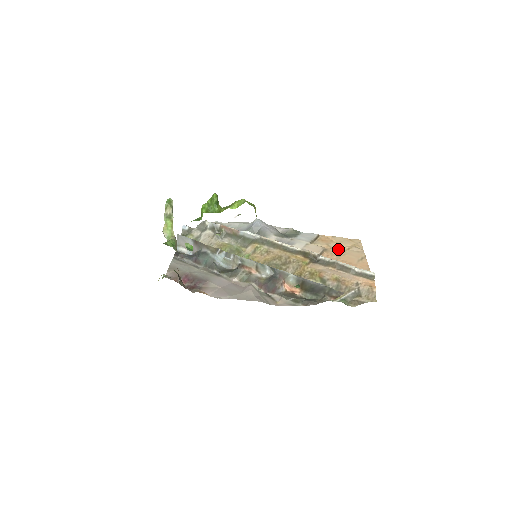
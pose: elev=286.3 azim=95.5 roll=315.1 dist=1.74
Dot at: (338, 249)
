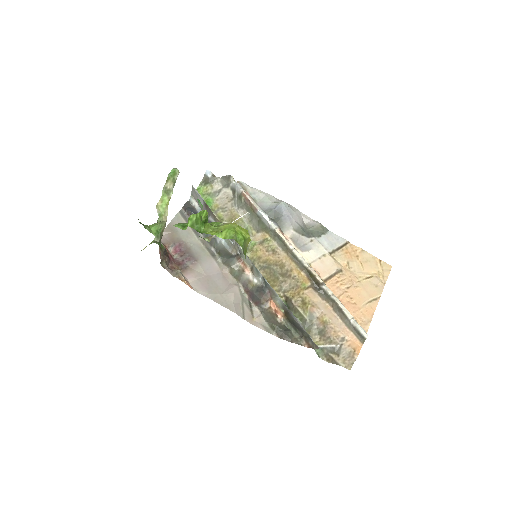
Dot at: (356, 274)
